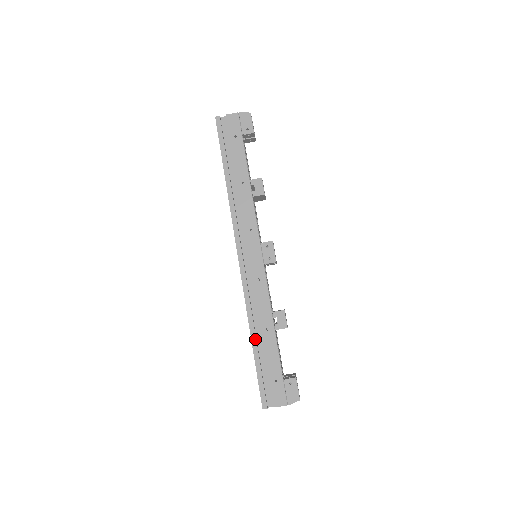
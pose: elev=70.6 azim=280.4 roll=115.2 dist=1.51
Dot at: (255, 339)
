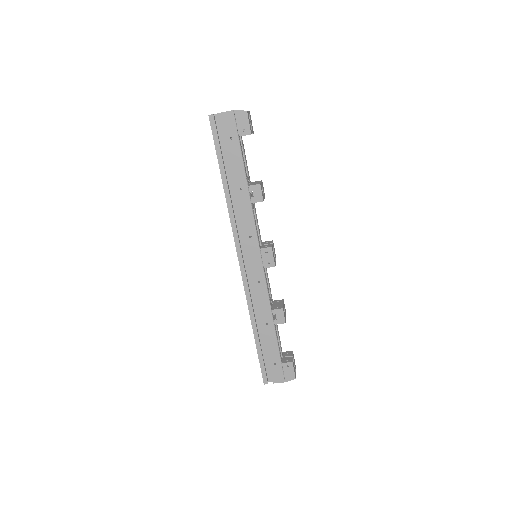
Dot at: (256, 332)
